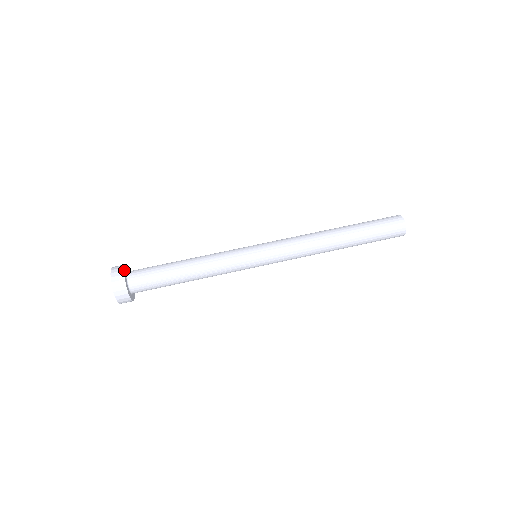
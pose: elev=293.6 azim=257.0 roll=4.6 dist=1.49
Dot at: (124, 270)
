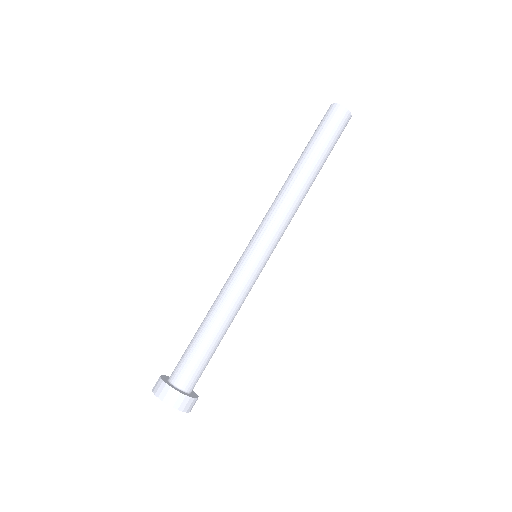
Dot at: (161, 377)
